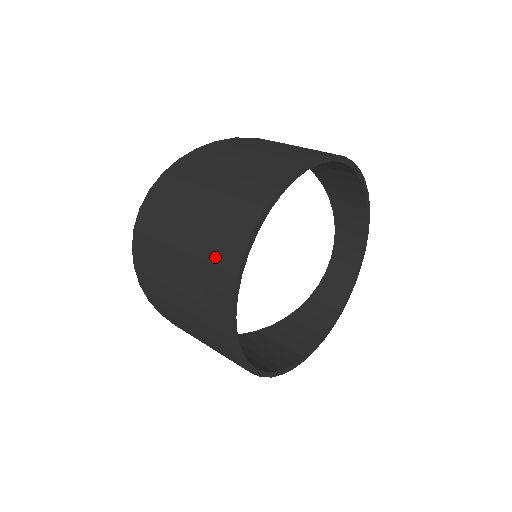
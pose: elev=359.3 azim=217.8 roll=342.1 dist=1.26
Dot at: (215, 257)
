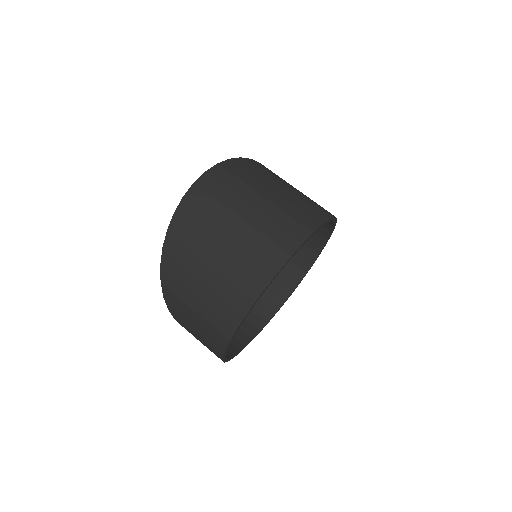
Dot at: (286, 225)
